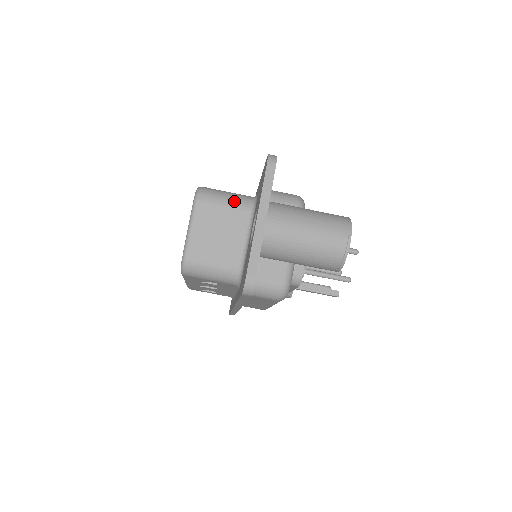
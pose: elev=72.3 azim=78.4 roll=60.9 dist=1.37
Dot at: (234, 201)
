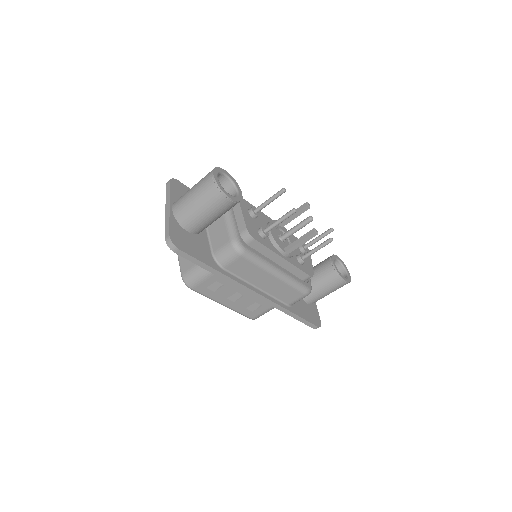
Dot at: occluded
